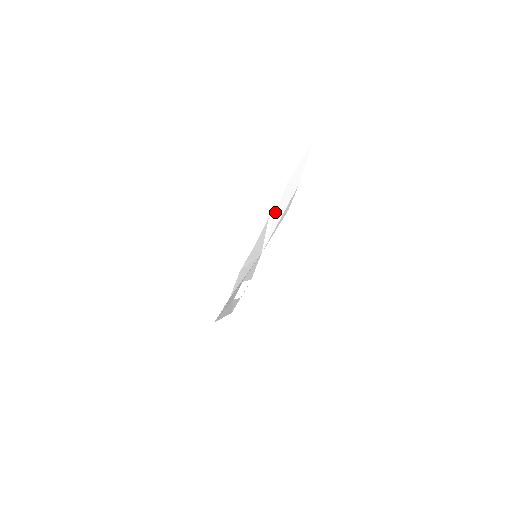
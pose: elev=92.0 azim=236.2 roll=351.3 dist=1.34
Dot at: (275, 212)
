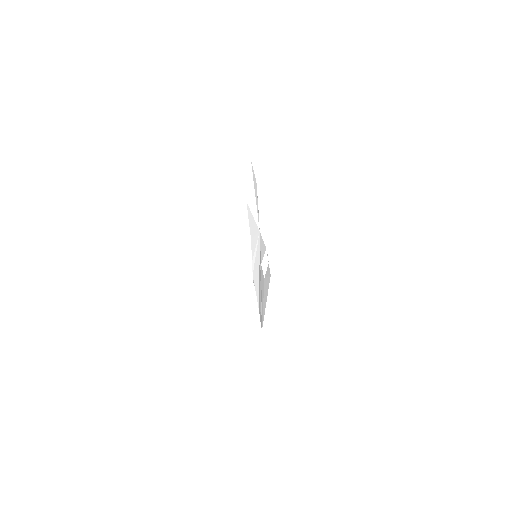
Dot at: (248, 194)
